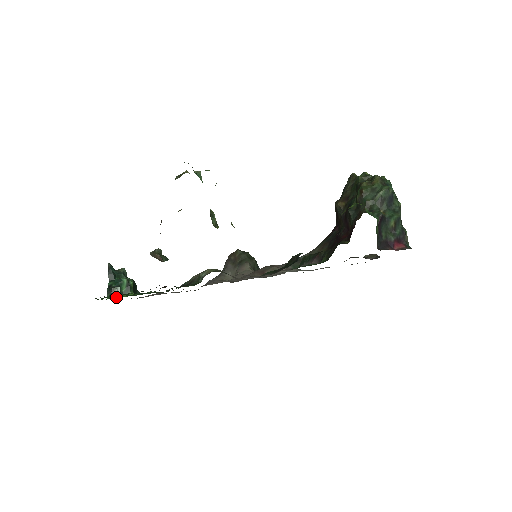
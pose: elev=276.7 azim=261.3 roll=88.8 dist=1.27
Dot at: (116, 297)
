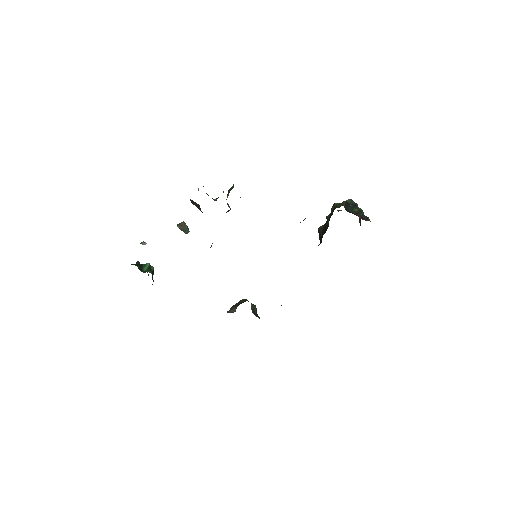
Dot at: occluded
